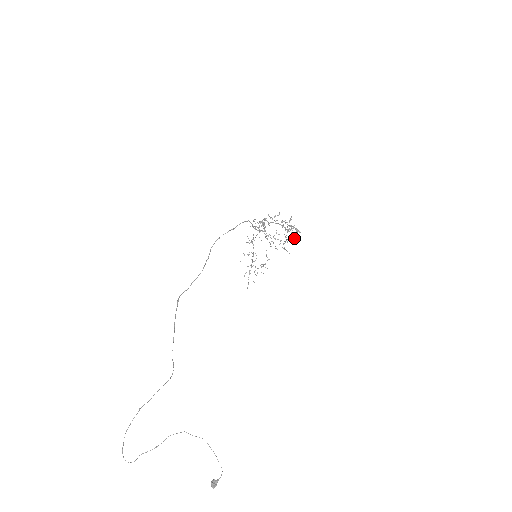
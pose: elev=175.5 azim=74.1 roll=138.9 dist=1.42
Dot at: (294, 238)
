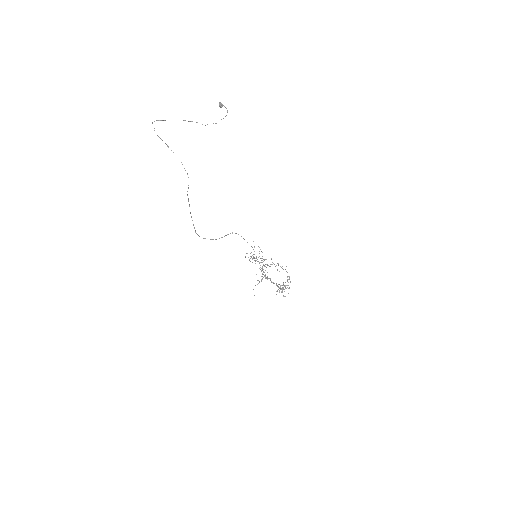
Dot at: (286, 271)
